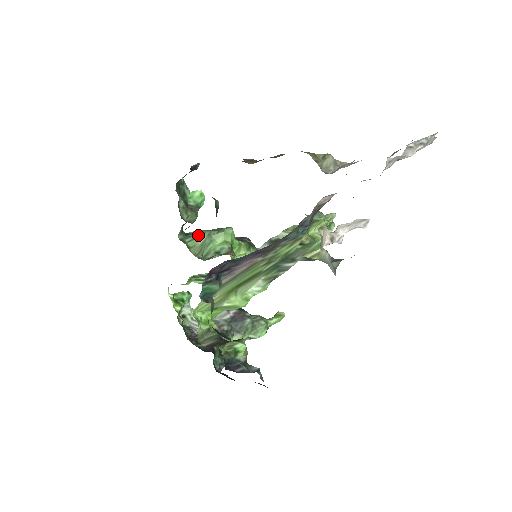
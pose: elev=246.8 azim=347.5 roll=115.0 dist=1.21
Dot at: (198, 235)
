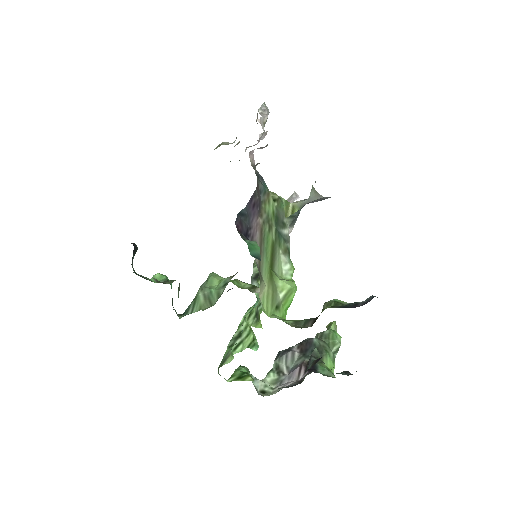
Dot at: (194, 300)
